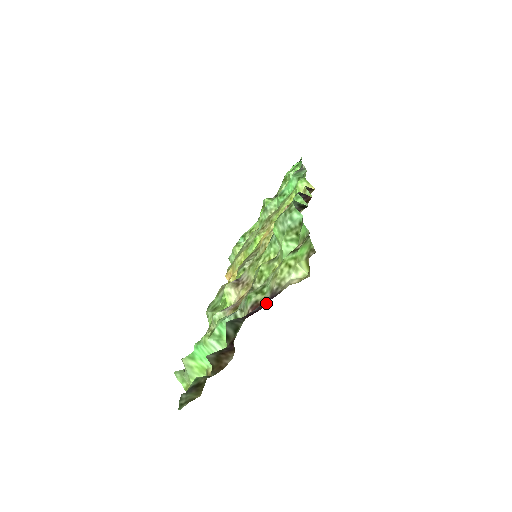
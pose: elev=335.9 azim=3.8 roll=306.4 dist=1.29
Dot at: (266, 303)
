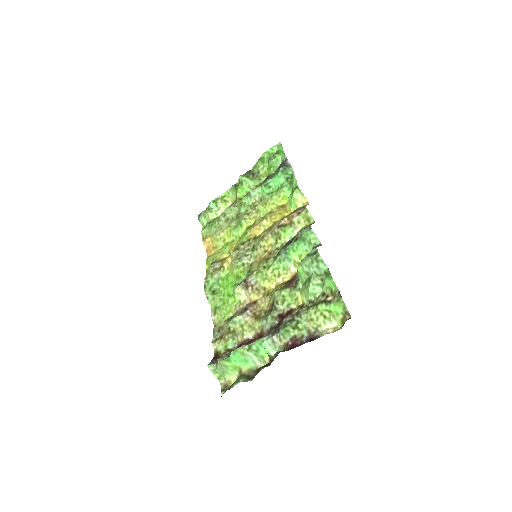
Dot at: (305, 341)
